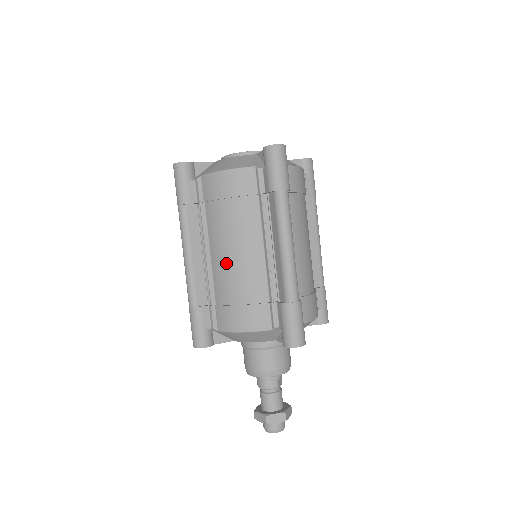
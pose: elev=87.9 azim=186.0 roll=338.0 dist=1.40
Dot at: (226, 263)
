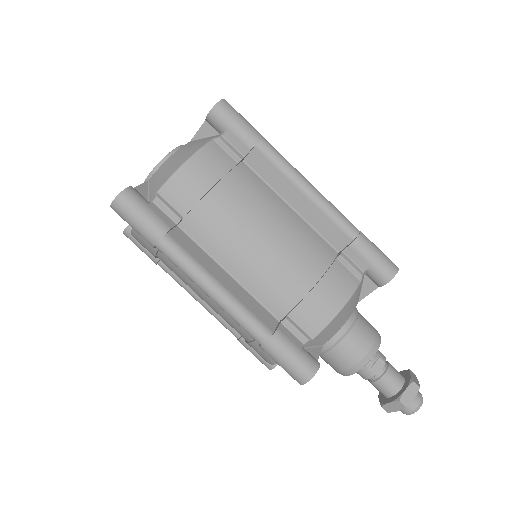
Dot at: occluded
